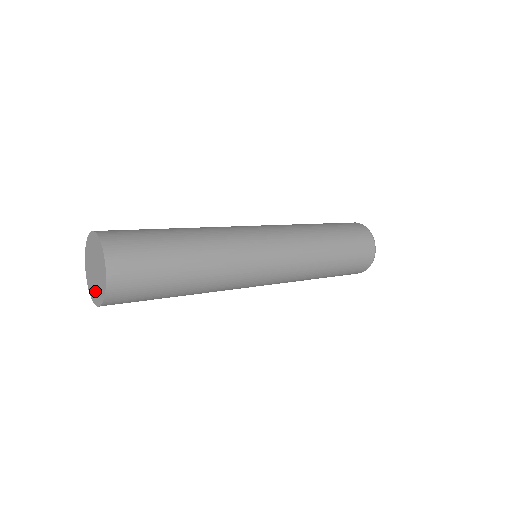
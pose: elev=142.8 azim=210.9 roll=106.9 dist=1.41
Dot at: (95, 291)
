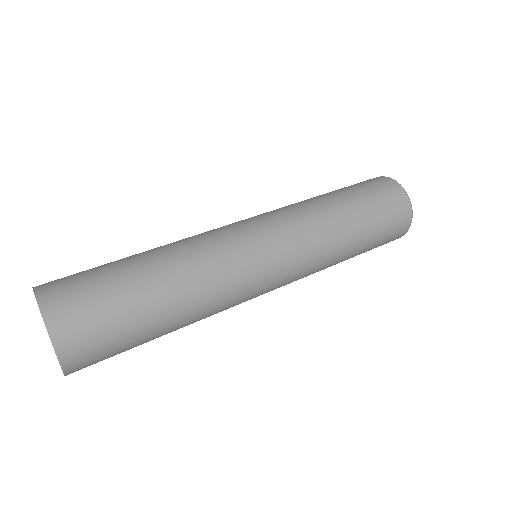
Dot at: occluded
